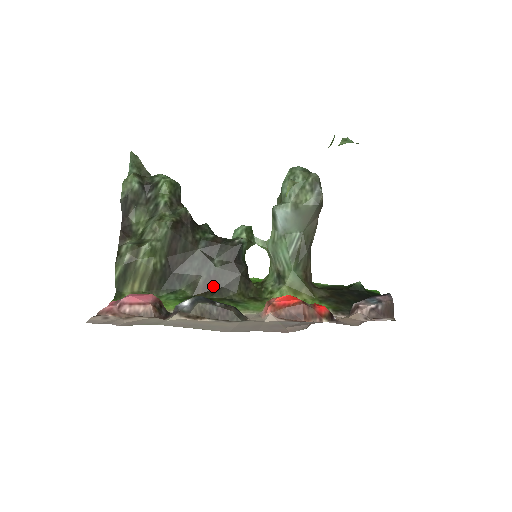
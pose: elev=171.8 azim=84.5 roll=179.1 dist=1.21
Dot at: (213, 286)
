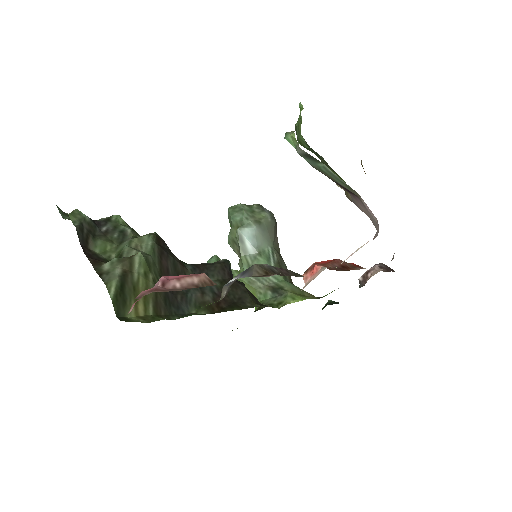
Dot at: (225, 302)
